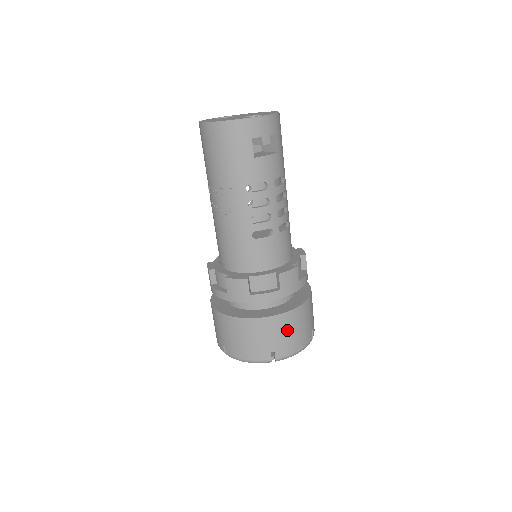
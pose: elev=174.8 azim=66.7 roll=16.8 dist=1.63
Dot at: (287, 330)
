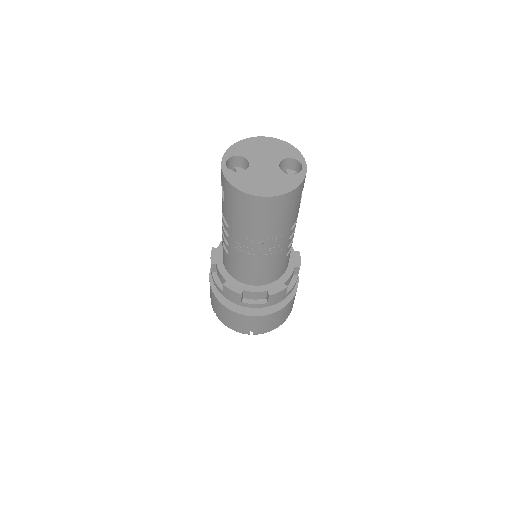
Dot at: occluded
